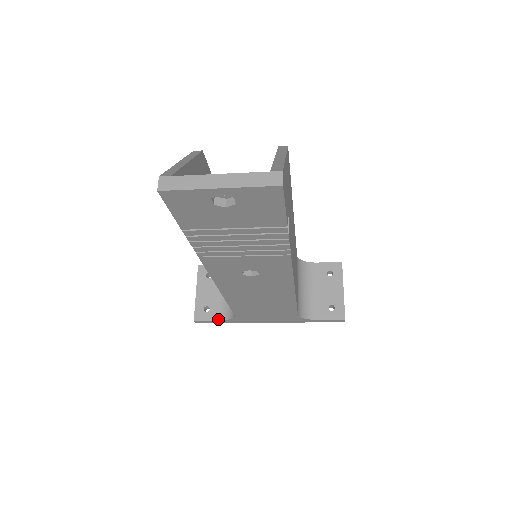
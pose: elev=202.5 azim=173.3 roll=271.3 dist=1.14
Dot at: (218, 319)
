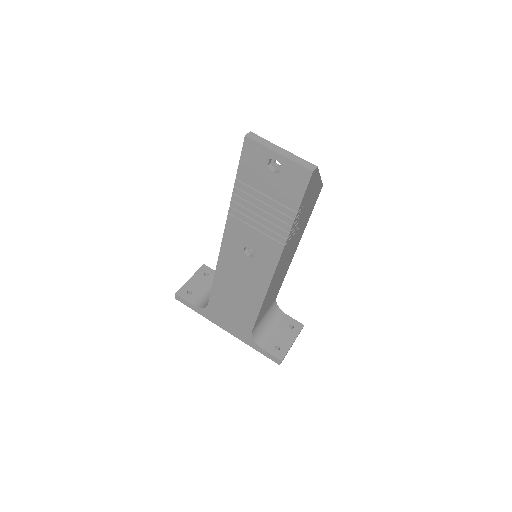
Dot at: (193, 303)
